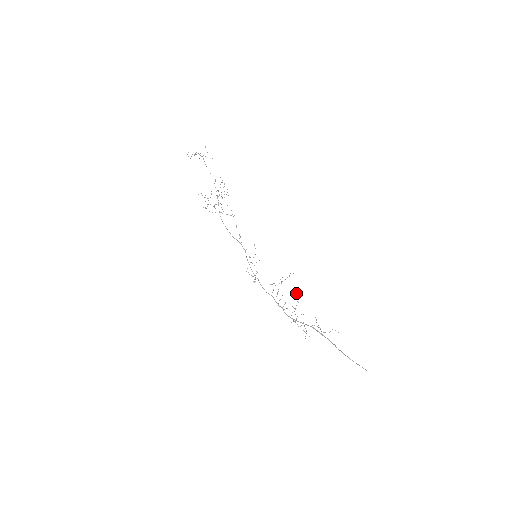
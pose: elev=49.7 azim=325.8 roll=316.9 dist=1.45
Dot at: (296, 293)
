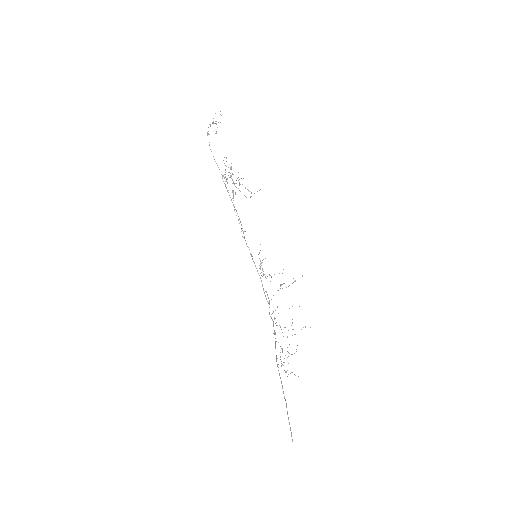
Dot at: occluded
